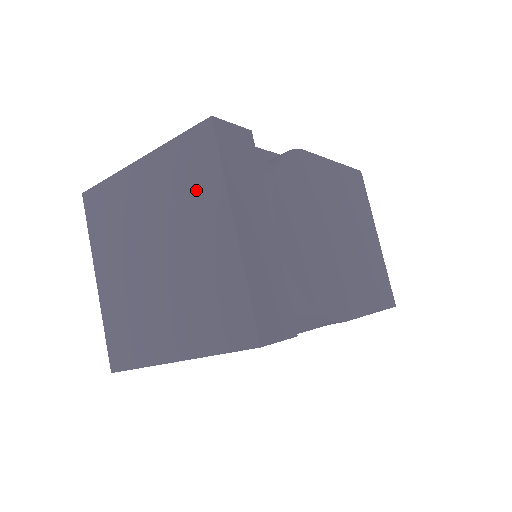
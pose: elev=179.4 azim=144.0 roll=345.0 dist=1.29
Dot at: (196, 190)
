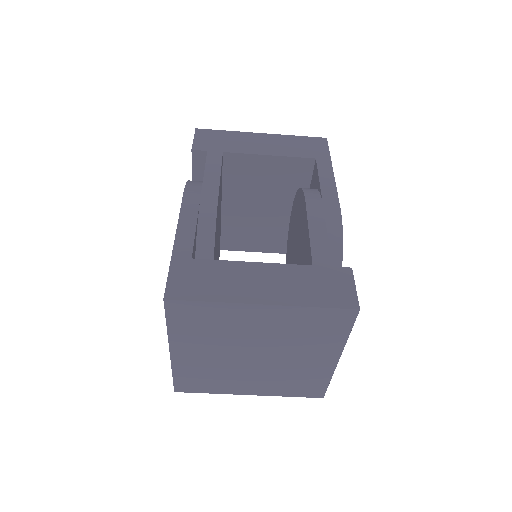
Dot at: (318, 338)
